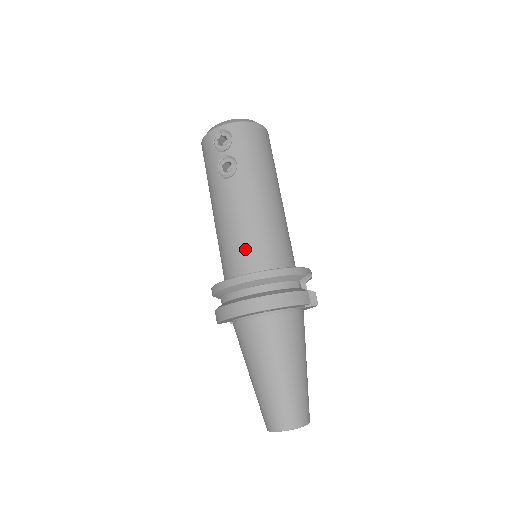
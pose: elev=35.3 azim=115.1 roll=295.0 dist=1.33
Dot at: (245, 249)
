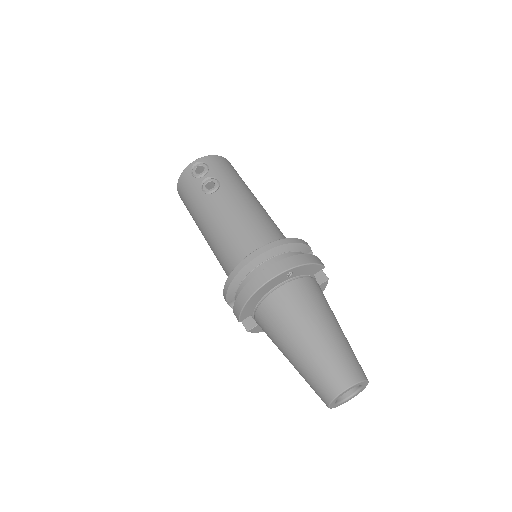
Dot at: (249, 237)
